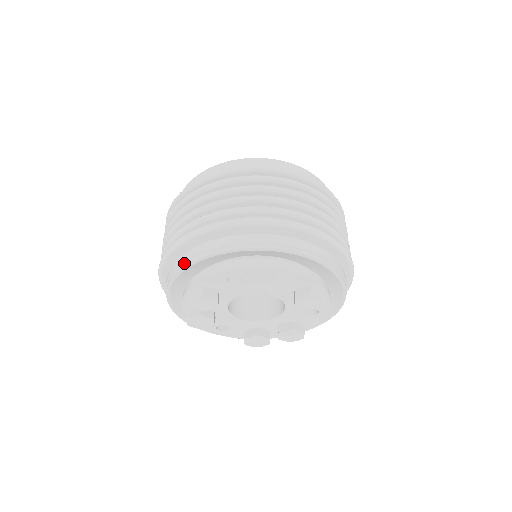
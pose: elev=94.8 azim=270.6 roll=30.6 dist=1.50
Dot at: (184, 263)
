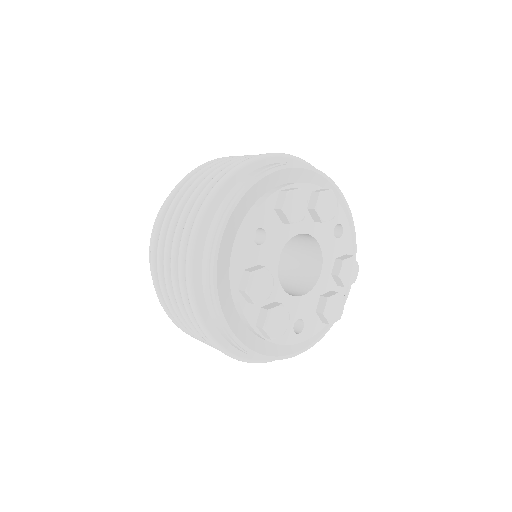
Dot at: (210, 266)
